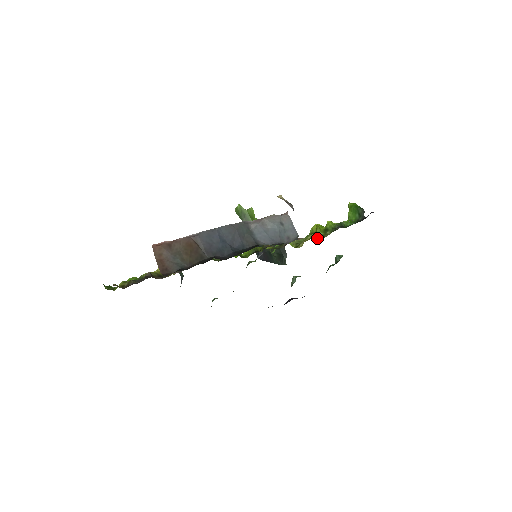
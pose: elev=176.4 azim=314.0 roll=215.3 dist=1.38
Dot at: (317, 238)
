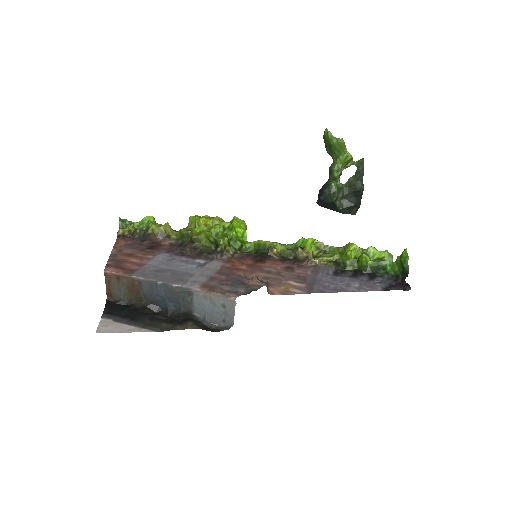
Dot at: (338, 264)
